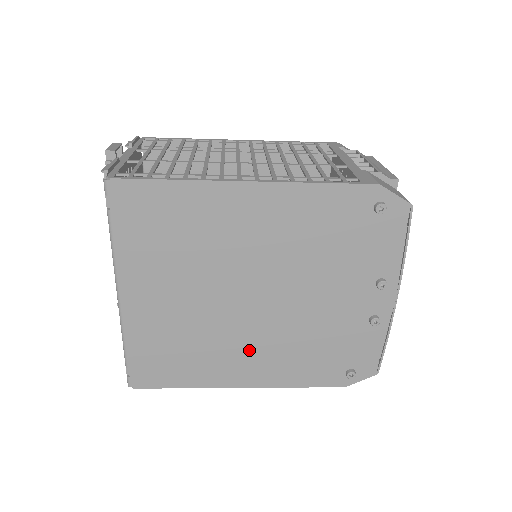
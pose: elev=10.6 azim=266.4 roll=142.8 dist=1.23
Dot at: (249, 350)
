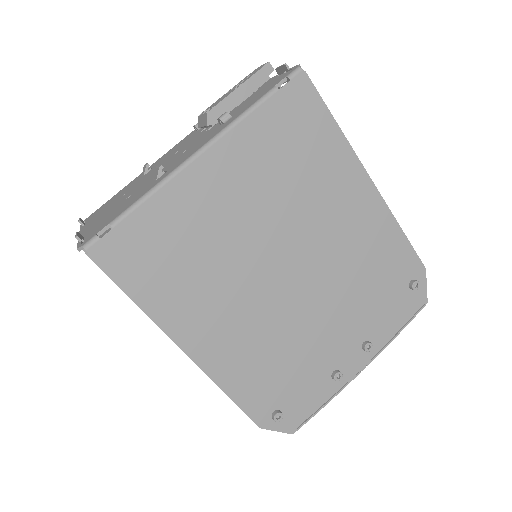
Dot at: (232, 316)
